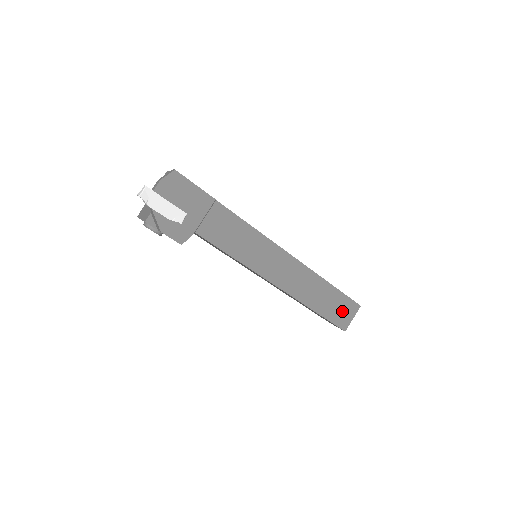
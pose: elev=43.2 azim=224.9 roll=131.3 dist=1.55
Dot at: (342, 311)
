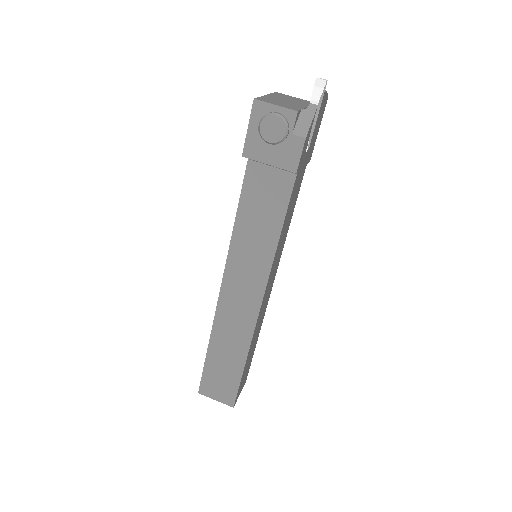
Dot at: (244, 378)
